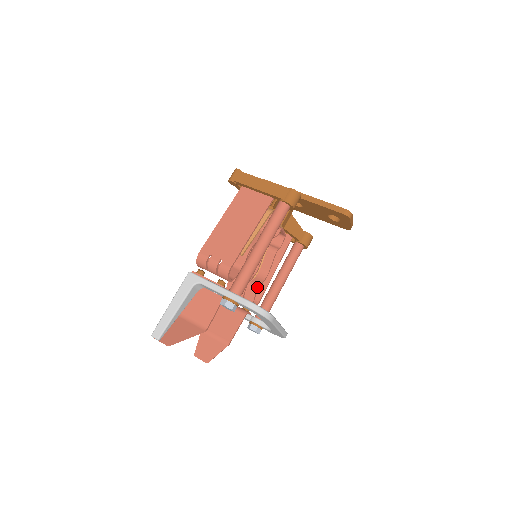
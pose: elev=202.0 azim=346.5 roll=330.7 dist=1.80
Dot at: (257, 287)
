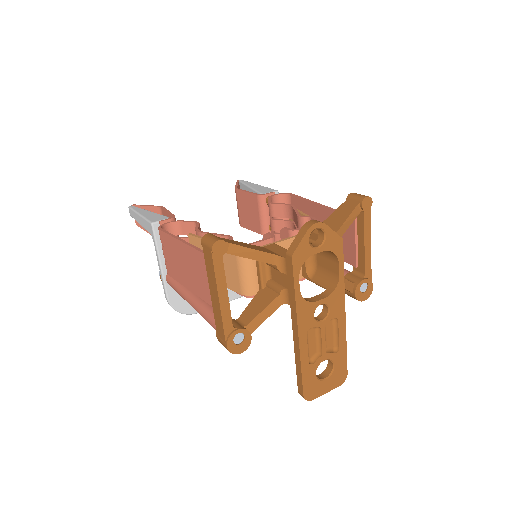
Dot at: occluded
